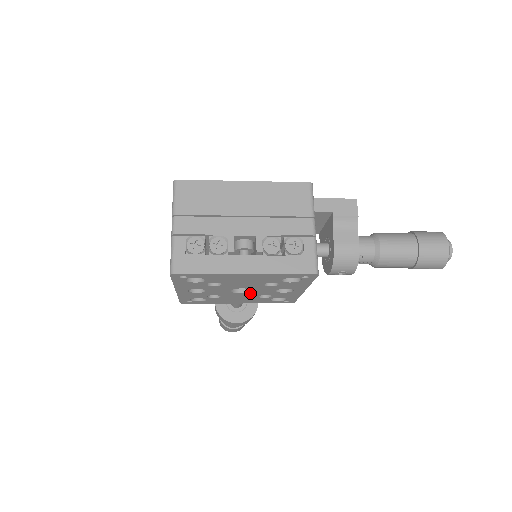
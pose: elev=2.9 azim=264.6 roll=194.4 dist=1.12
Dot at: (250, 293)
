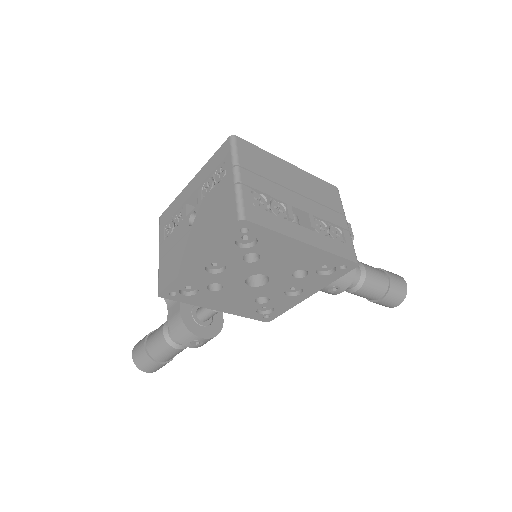
Dot at: (257, 289)
